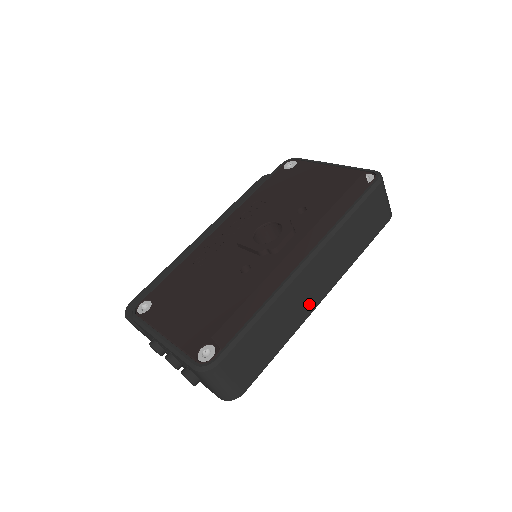
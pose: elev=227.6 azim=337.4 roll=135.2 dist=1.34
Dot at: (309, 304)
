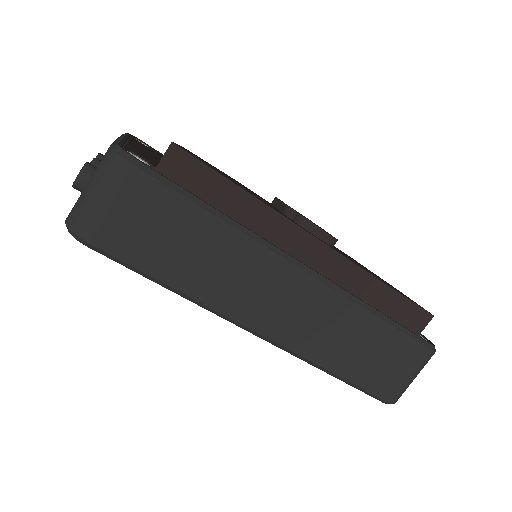
Dot at: (248, 308)
